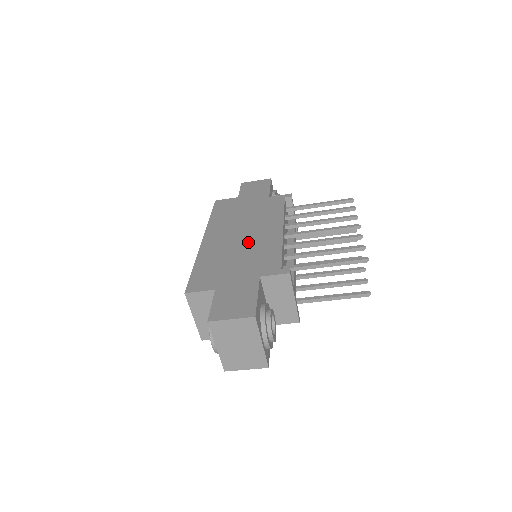
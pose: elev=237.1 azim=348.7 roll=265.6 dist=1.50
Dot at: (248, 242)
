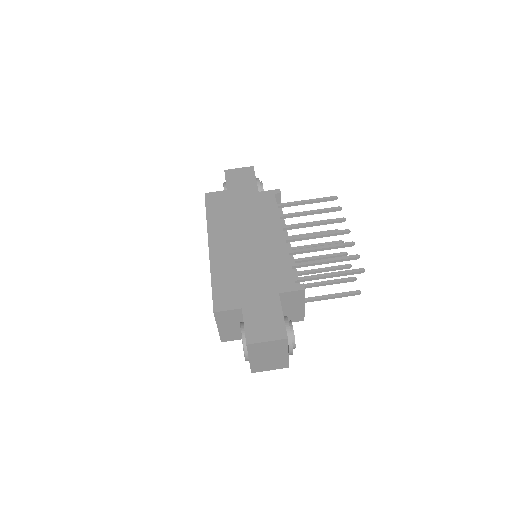
Dot at: (255, 251)
